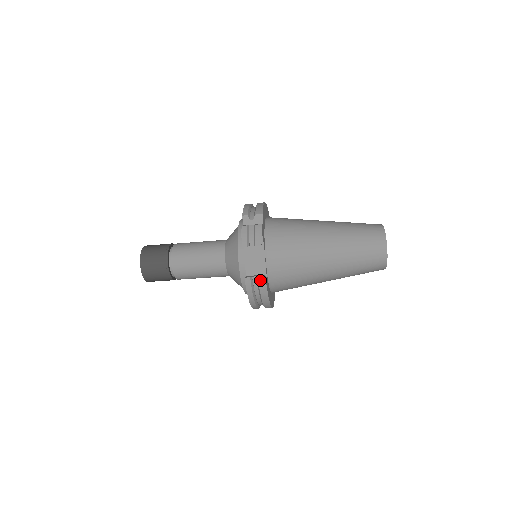
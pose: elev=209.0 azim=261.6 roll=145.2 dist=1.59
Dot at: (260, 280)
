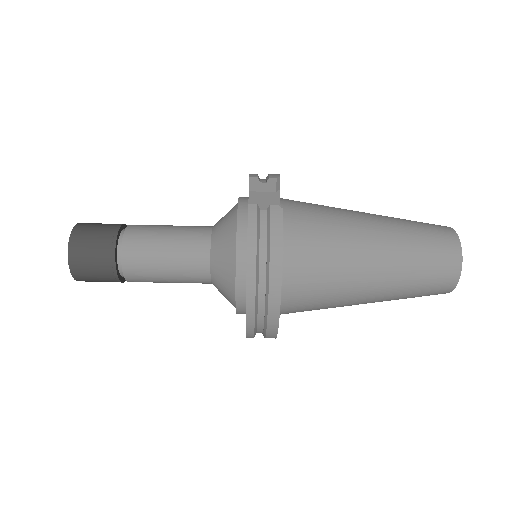
Dot at: (273, 210)
